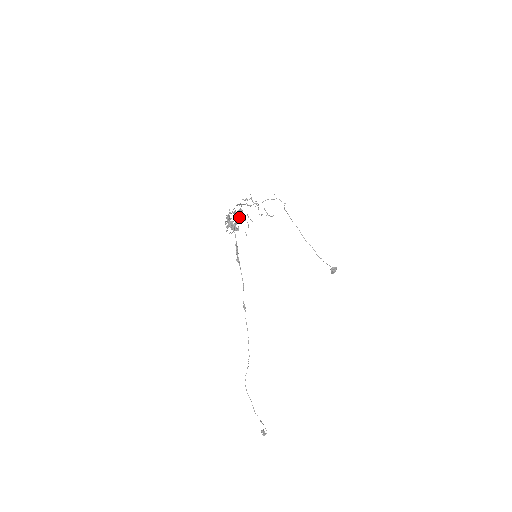
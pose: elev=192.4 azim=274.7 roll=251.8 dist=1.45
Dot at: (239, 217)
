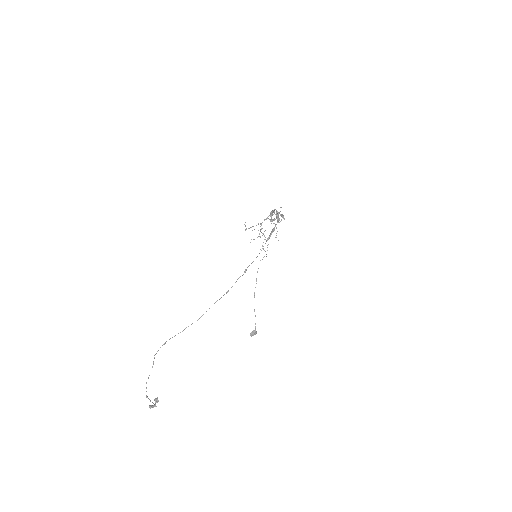
Dot at: occluded
